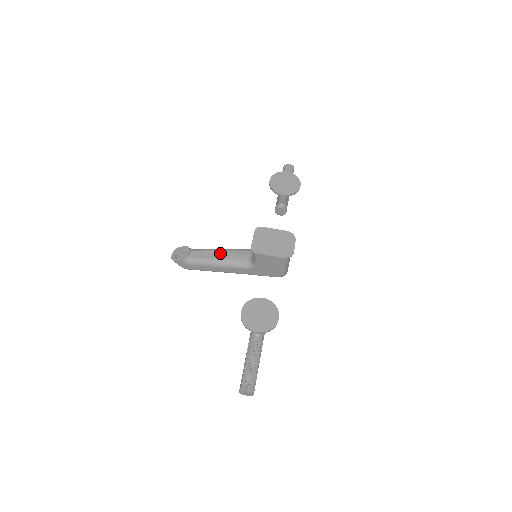
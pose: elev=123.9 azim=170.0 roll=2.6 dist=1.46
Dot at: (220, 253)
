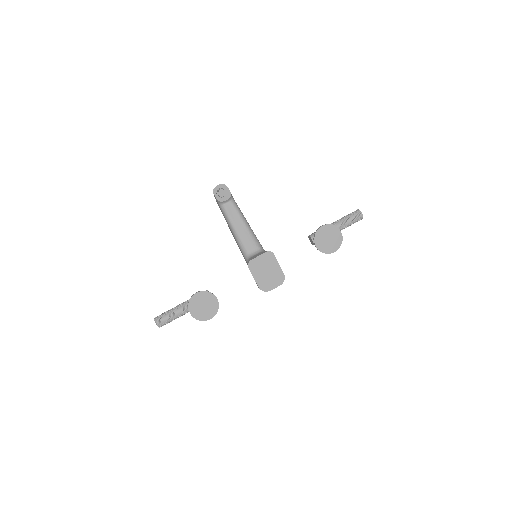
Dot at: (242, 225)
